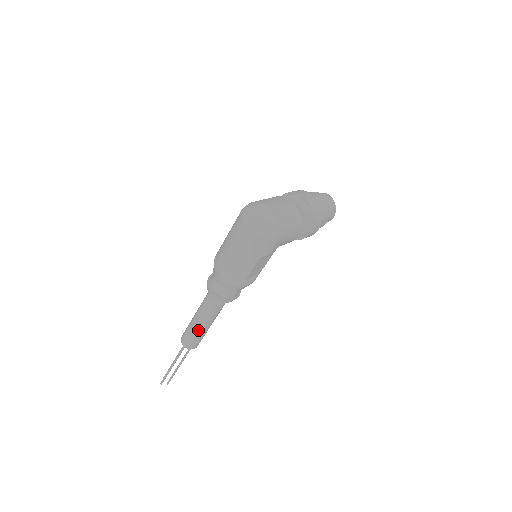
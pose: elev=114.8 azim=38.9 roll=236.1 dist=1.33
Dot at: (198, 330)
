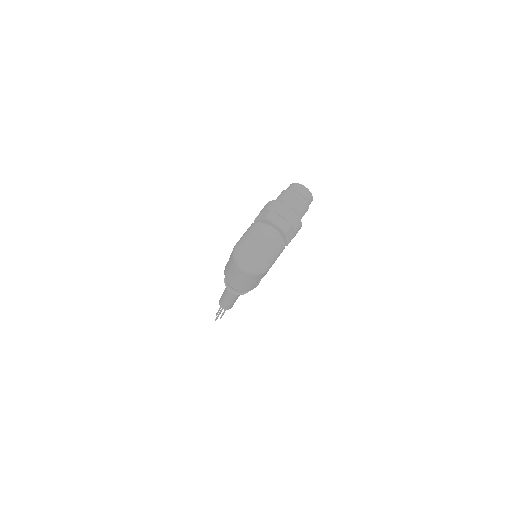
Dot at: (230, 303)
